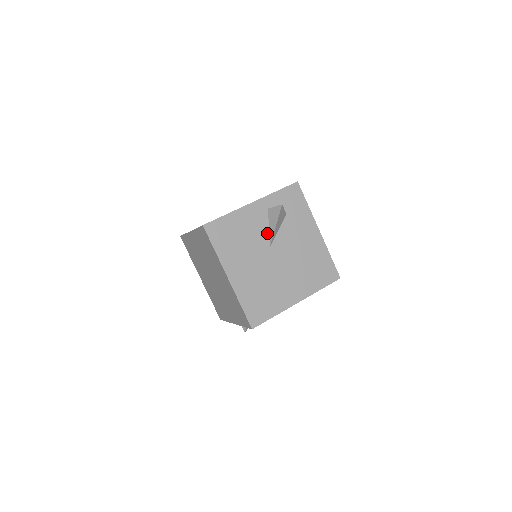
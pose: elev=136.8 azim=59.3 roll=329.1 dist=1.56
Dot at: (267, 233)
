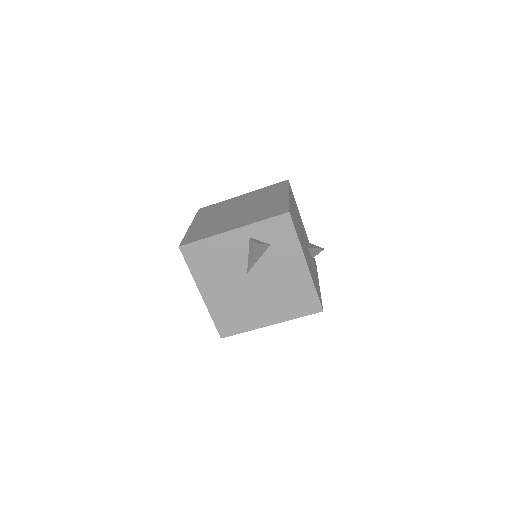
Dot at: (246, 260)
